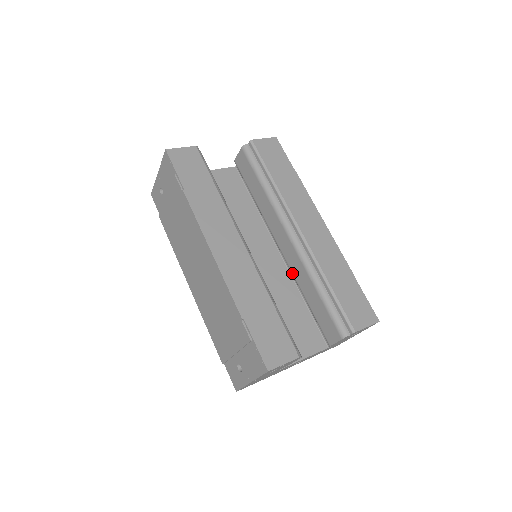
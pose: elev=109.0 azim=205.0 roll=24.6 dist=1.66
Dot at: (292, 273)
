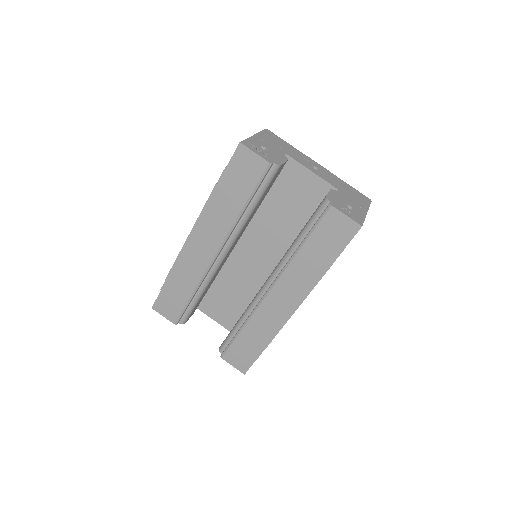
Dot at: occluded
